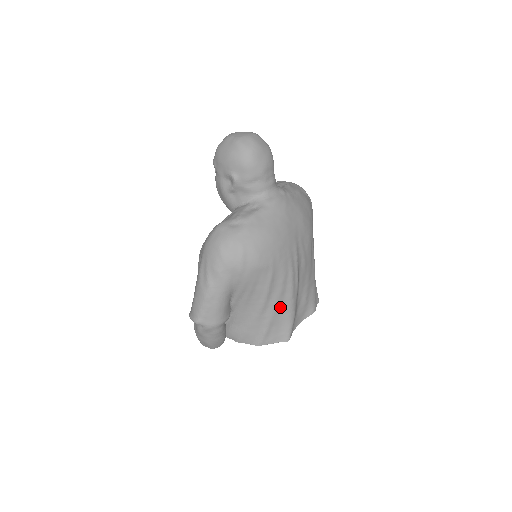
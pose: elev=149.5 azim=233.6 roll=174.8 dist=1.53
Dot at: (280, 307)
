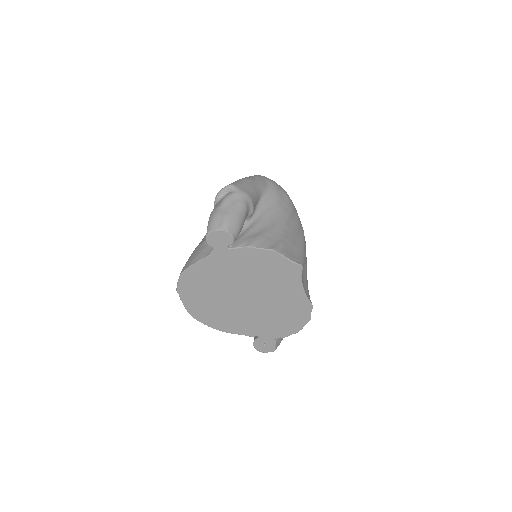
Dot at: (295, 239)
